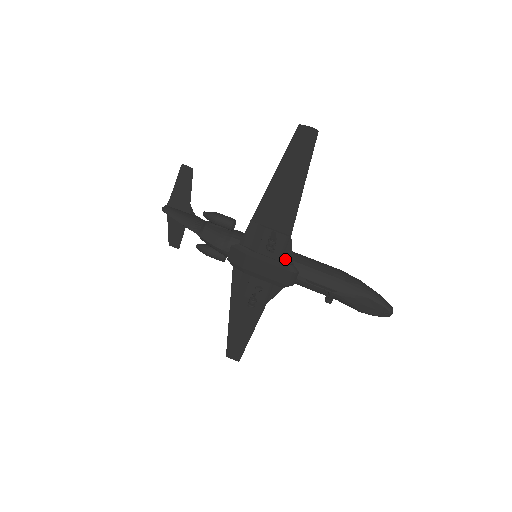
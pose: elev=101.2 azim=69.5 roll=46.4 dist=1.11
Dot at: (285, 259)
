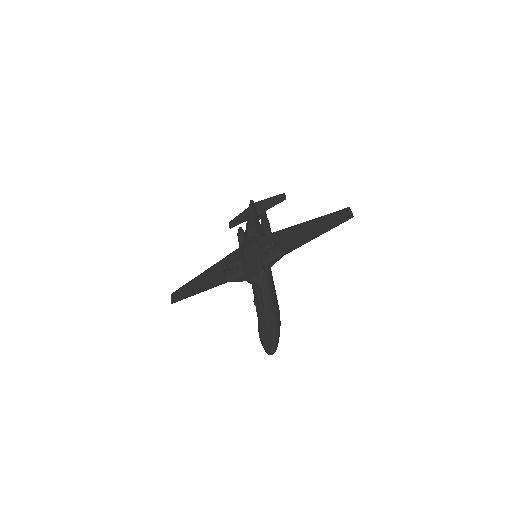
Dot at: (266, 266)
